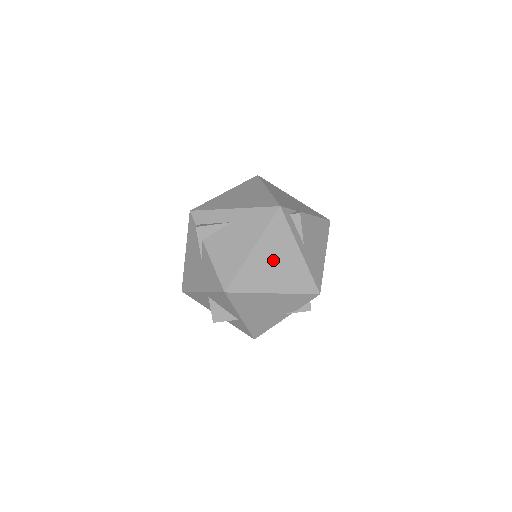
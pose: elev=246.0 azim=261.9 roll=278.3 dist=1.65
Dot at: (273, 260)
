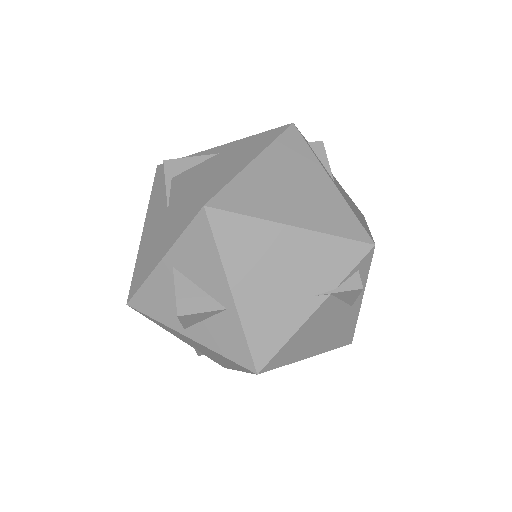
Dot at: (288, 181)
